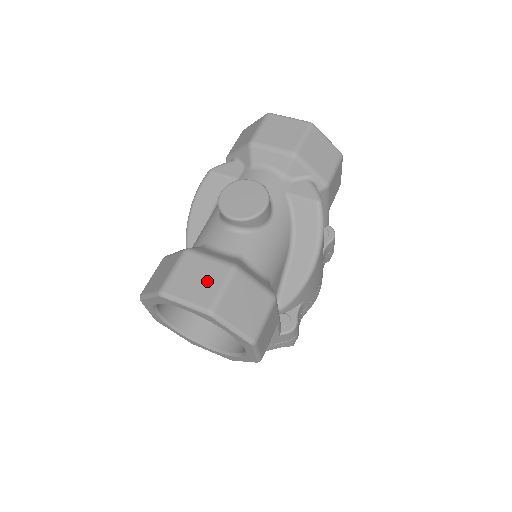
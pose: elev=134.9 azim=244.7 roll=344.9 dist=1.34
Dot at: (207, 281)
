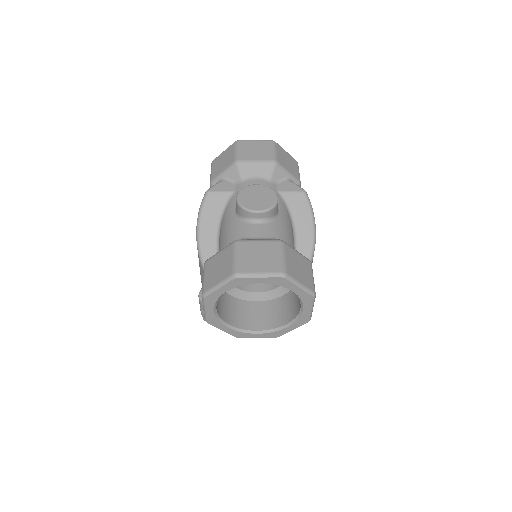
Dot at: (268, 255)
